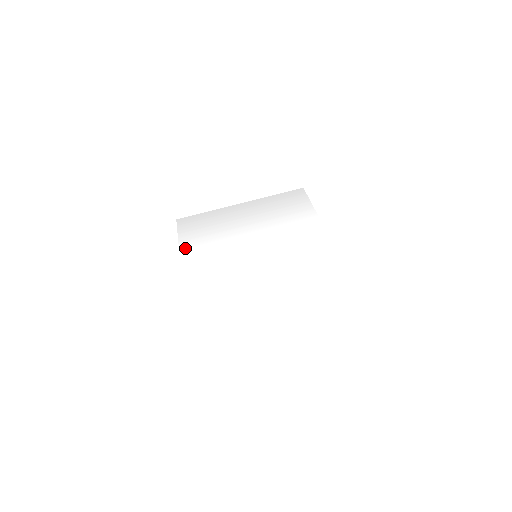
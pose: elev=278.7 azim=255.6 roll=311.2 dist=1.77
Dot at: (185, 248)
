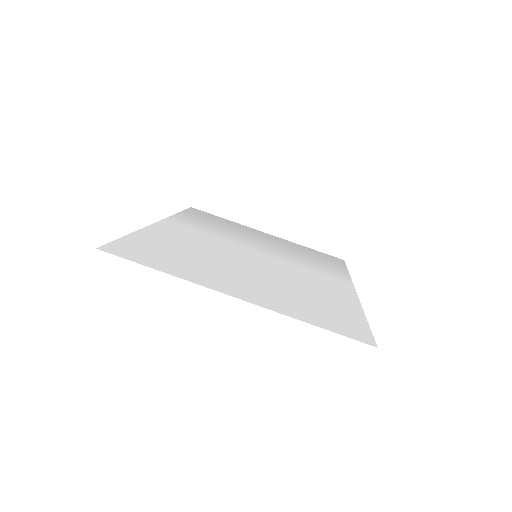
Dot at: (181, 217)
